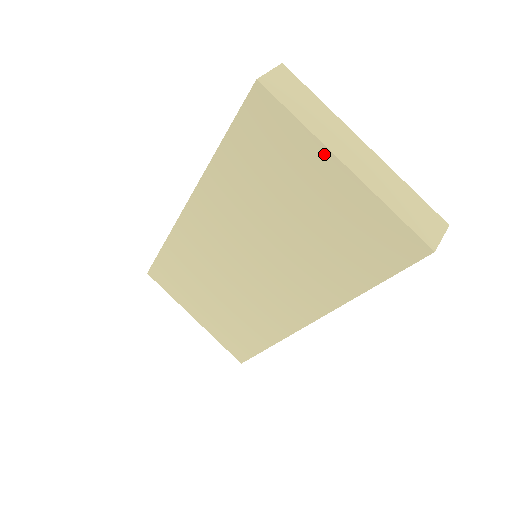
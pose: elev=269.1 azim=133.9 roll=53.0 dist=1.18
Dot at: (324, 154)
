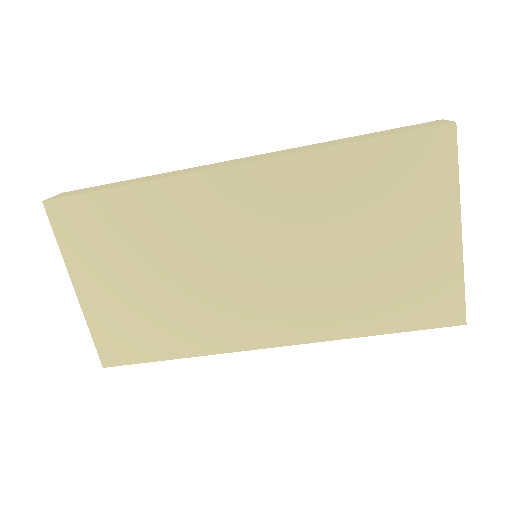
Dot at: (453, 212)
